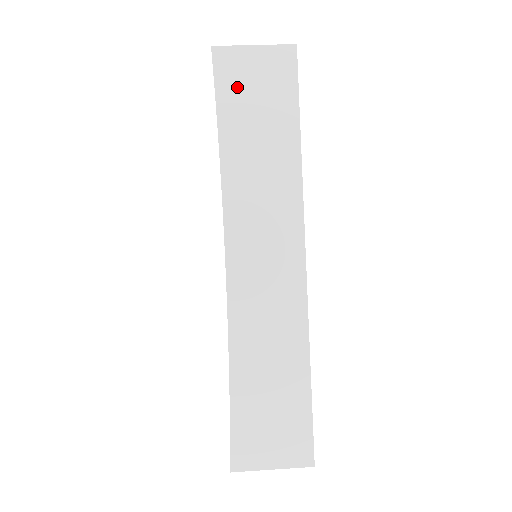
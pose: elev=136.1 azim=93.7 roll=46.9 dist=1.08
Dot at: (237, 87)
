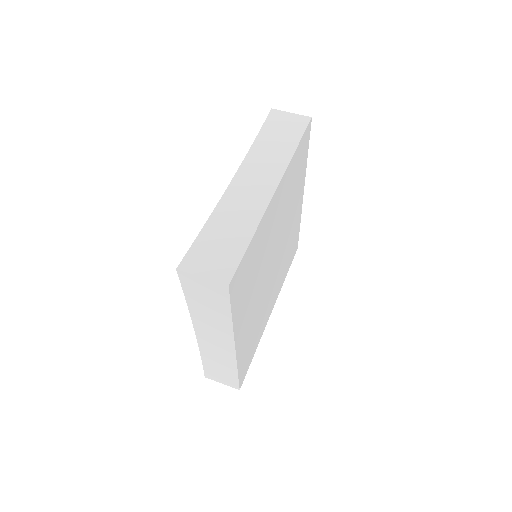
Dot at: (276, 123)
